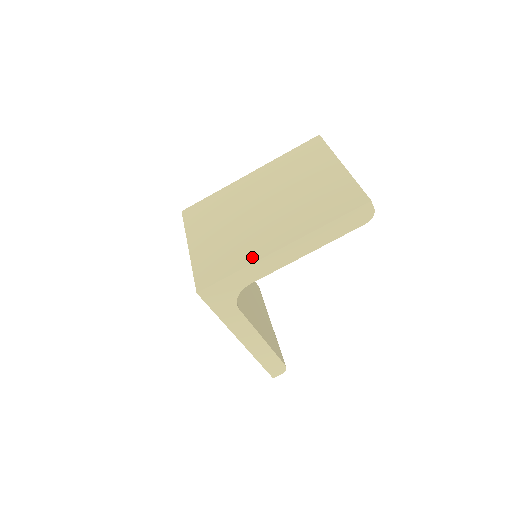
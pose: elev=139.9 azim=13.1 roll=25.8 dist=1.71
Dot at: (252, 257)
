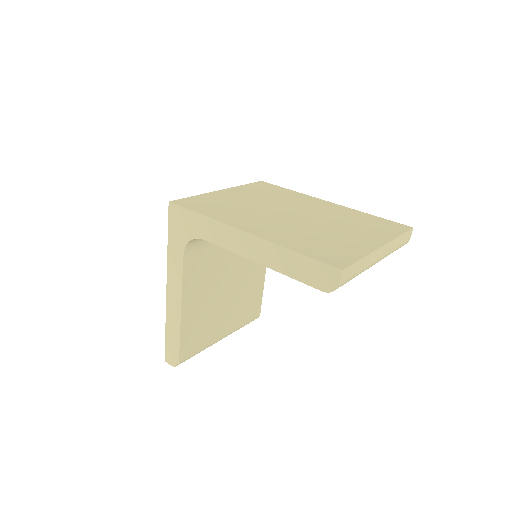
Dot at: (224, 219)
